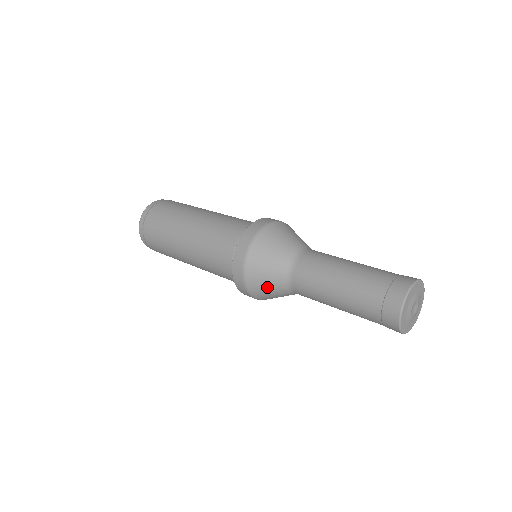
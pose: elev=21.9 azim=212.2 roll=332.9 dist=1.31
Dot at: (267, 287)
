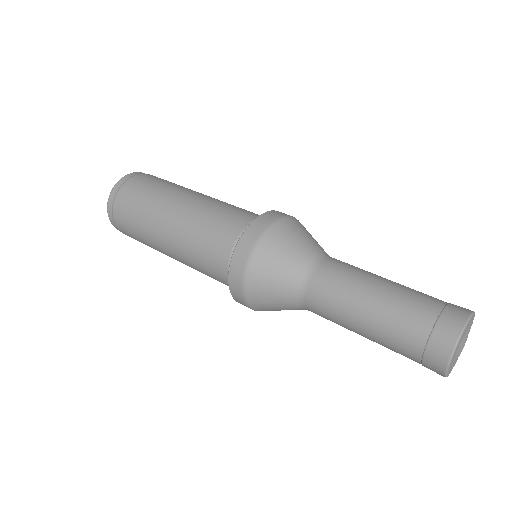
Dot at: (271, 296)
